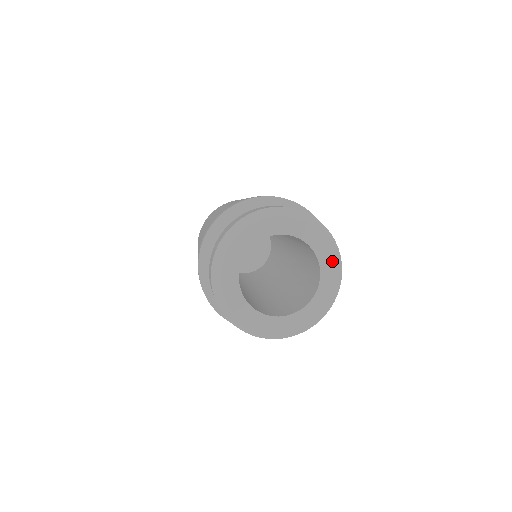
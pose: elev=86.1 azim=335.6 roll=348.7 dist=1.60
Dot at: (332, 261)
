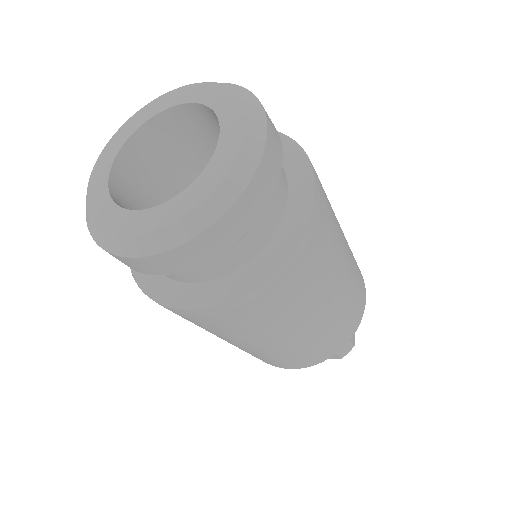
Dot at: (230, 96)
